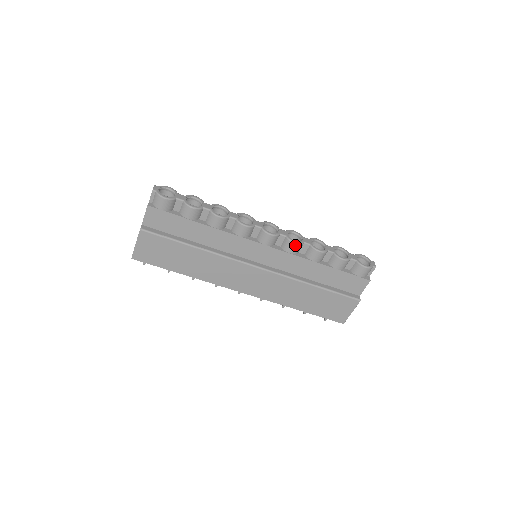
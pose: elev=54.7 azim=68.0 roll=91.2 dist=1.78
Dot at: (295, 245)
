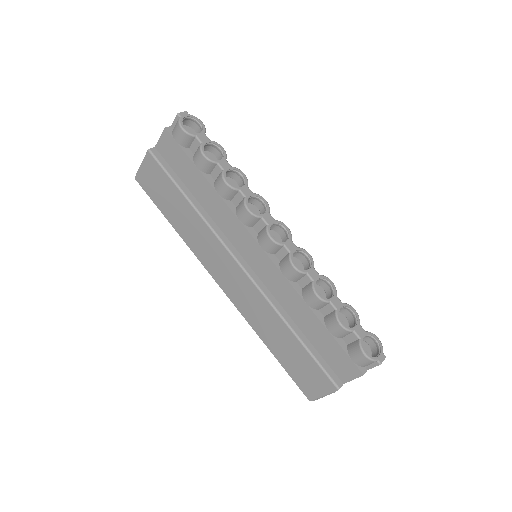
Dot at: (292, 269)
